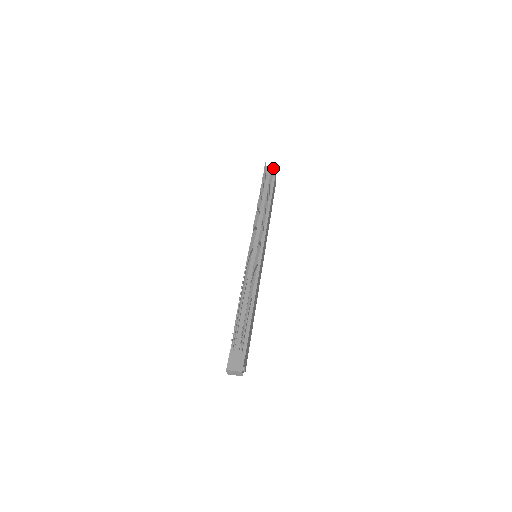
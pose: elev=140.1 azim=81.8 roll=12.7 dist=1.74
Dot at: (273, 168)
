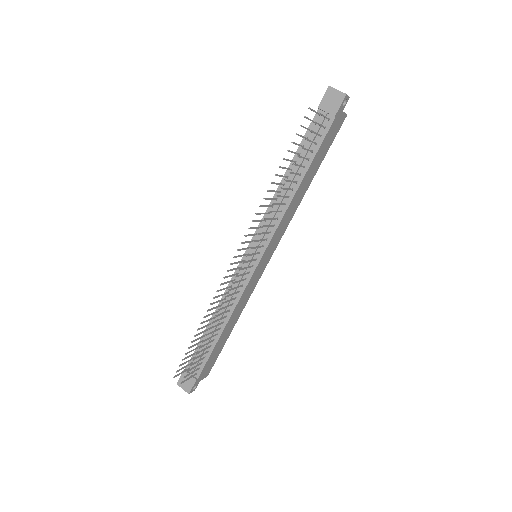
Dot at: (338, 97)
